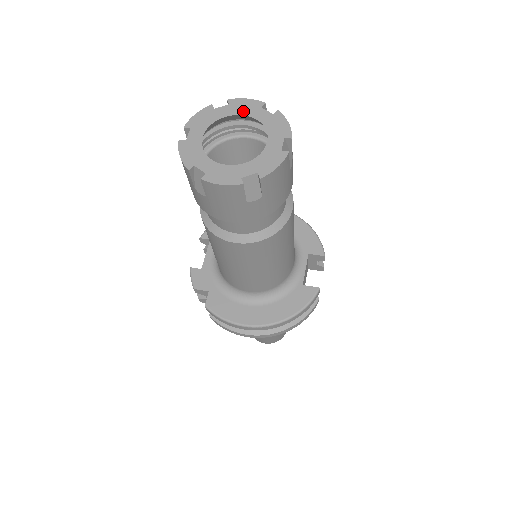
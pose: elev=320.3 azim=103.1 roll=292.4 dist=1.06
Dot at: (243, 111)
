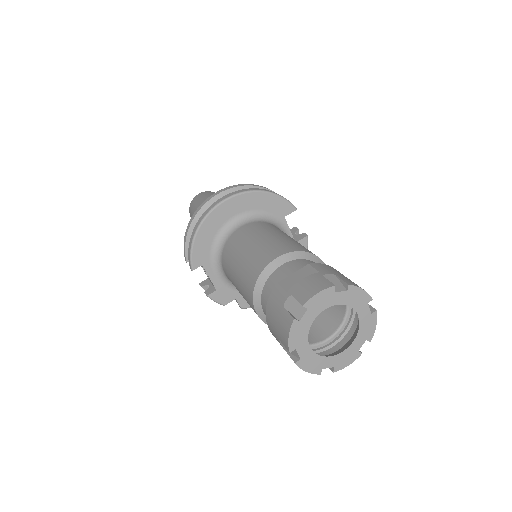
Dot at: (323, 306)
